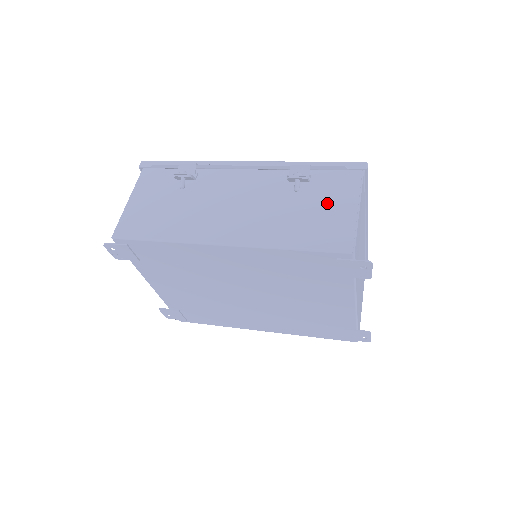
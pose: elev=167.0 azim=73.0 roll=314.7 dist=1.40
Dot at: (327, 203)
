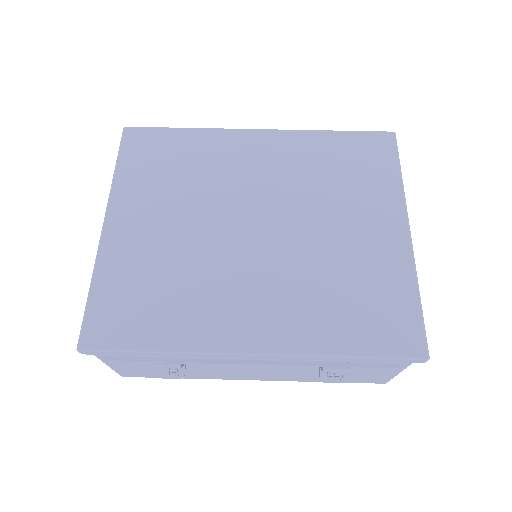
Dot at: (366, 371)
